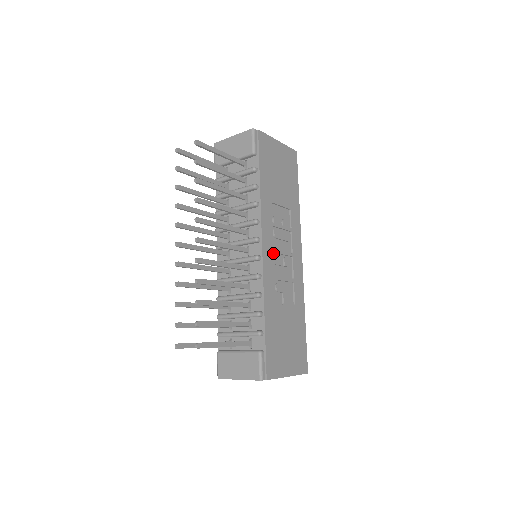
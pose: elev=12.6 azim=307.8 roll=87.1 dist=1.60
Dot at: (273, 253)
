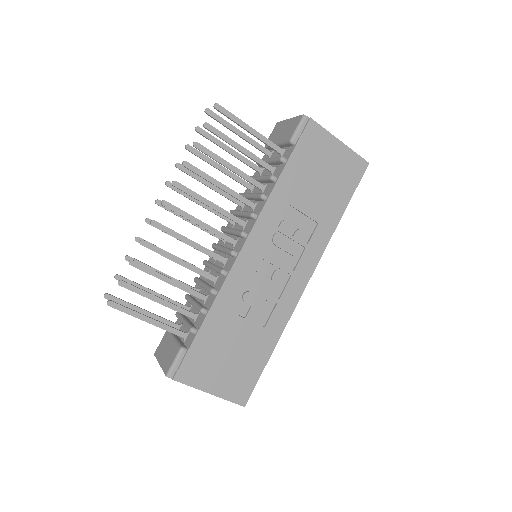
Dot at: (259, 258)
